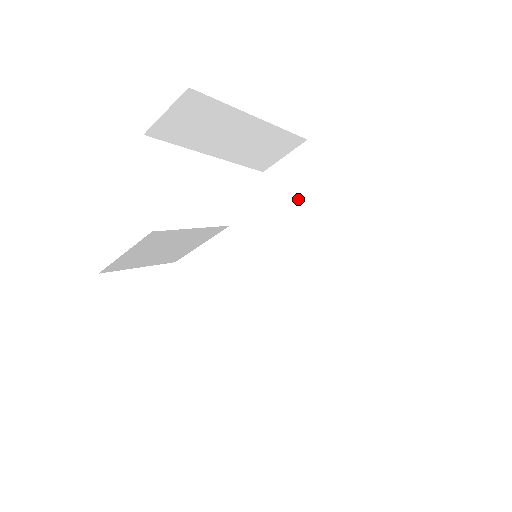
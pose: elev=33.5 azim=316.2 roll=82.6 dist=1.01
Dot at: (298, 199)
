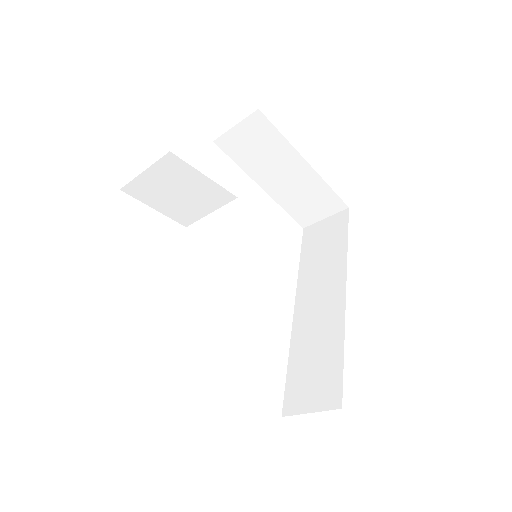
Dot at: (322, 252)
